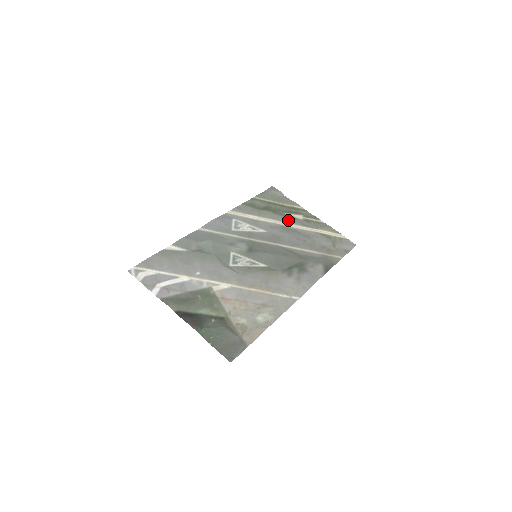
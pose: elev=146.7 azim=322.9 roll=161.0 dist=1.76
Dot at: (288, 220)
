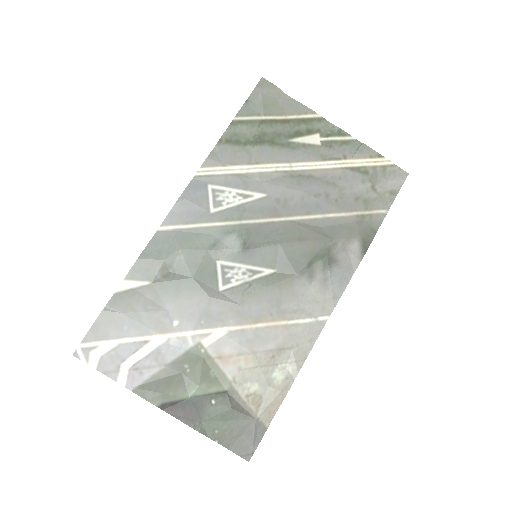
Dot at: (297, 155)
